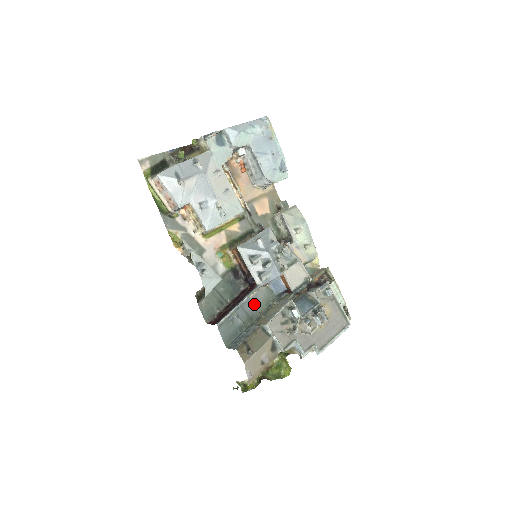
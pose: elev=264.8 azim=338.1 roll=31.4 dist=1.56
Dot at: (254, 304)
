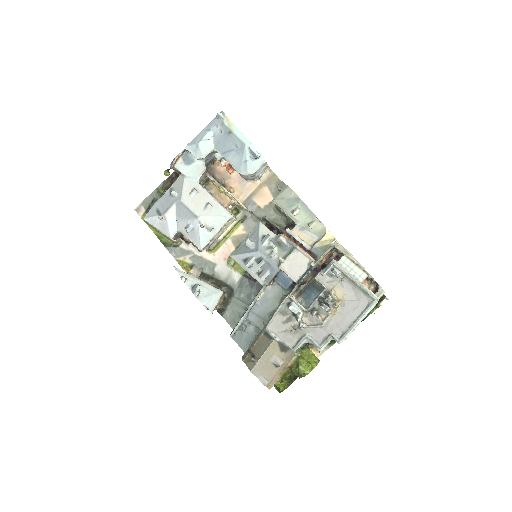
Dot at: (265, 305)
